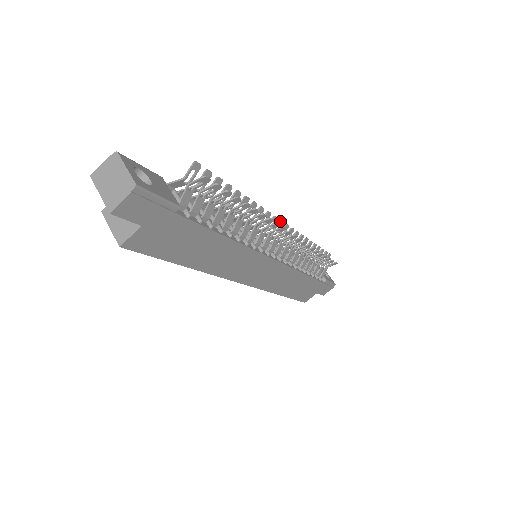
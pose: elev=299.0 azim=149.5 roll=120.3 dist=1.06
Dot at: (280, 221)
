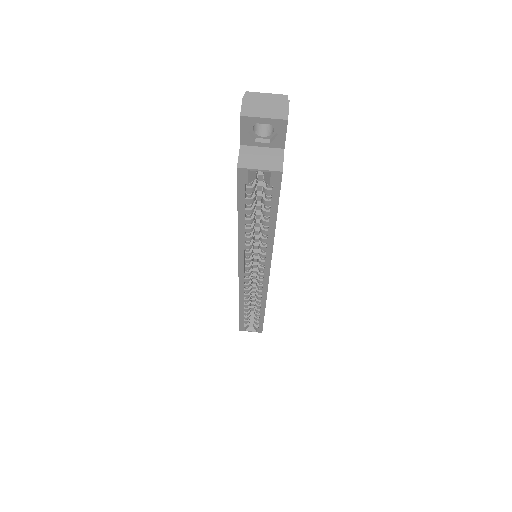
Dot at: occluded
